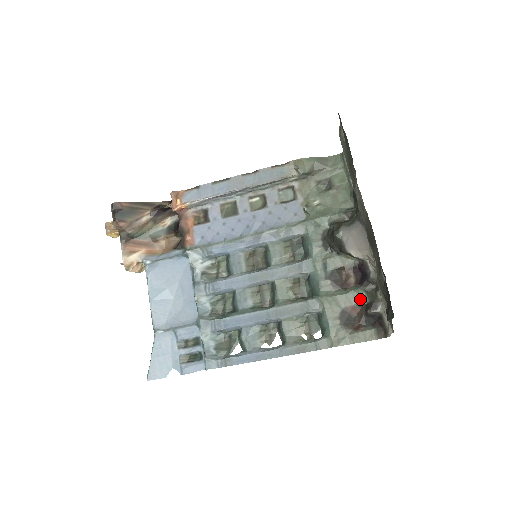
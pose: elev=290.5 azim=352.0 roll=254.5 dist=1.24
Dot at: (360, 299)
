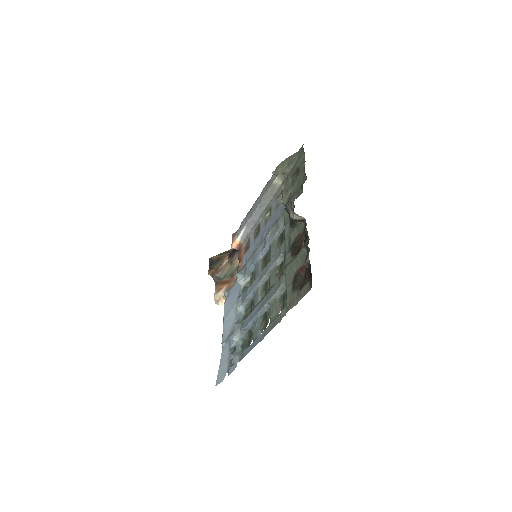
Dot at: (304, 257)
